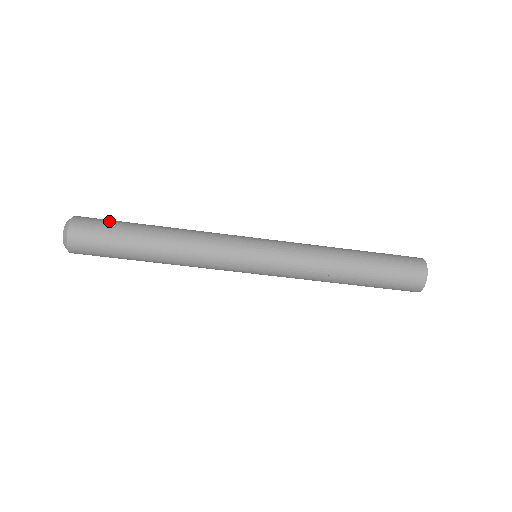
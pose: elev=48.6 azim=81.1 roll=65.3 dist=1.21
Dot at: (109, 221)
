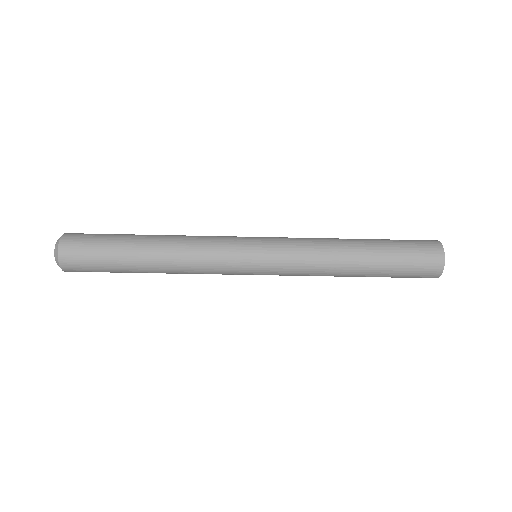
Dot at: (99, 236)
